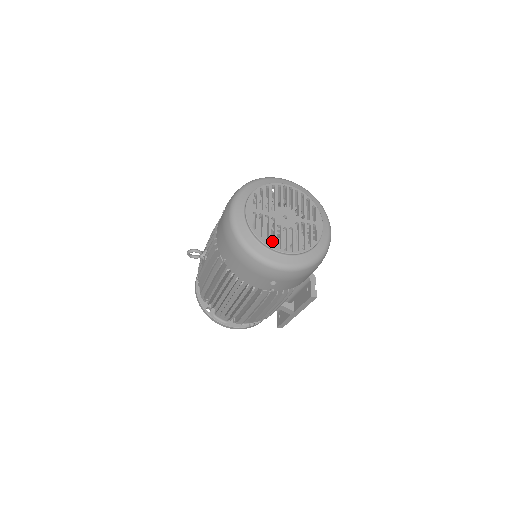
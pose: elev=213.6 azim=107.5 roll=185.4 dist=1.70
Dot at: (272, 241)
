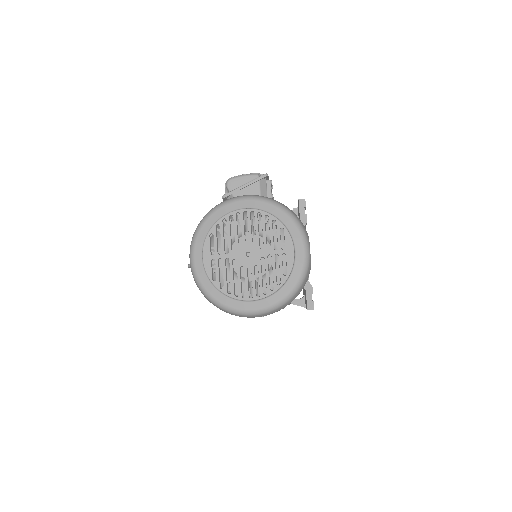
Dot at: (248, 270)
